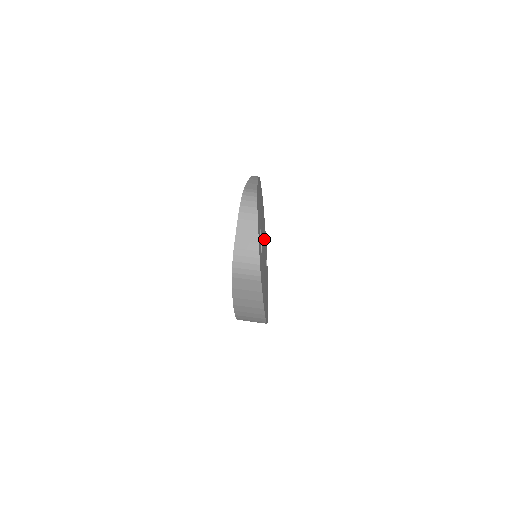
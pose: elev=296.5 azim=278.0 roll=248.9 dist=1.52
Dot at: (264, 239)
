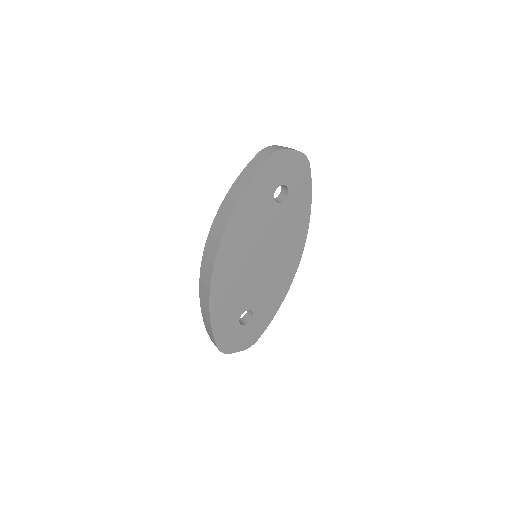
Dot at: (265, 286)
